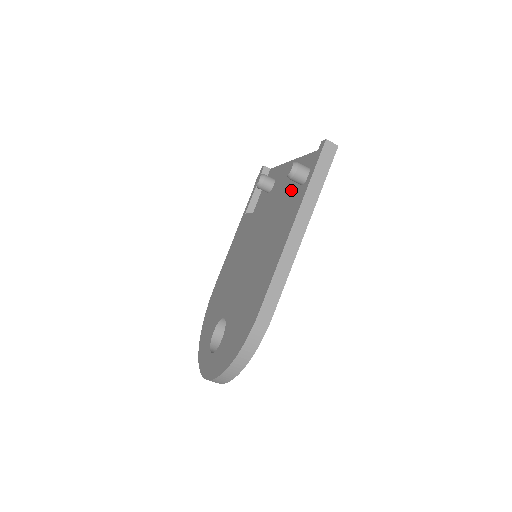
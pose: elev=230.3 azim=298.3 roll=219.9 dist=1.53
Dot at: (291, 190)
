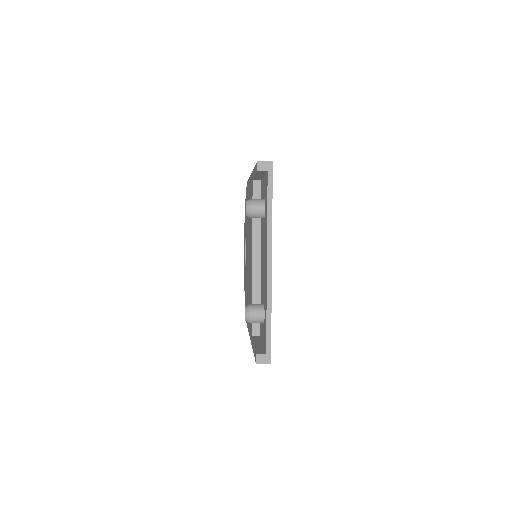
Dot at: (262, 287)
